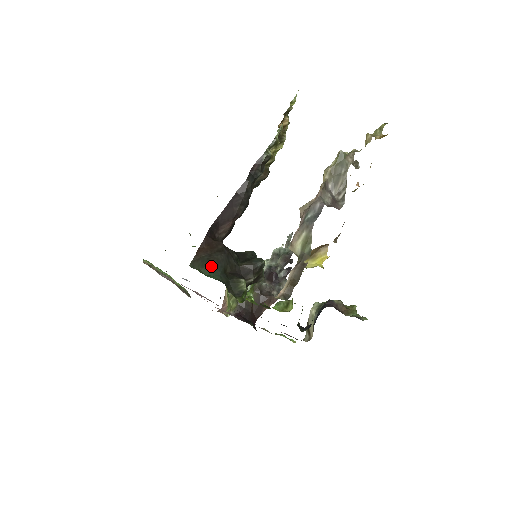
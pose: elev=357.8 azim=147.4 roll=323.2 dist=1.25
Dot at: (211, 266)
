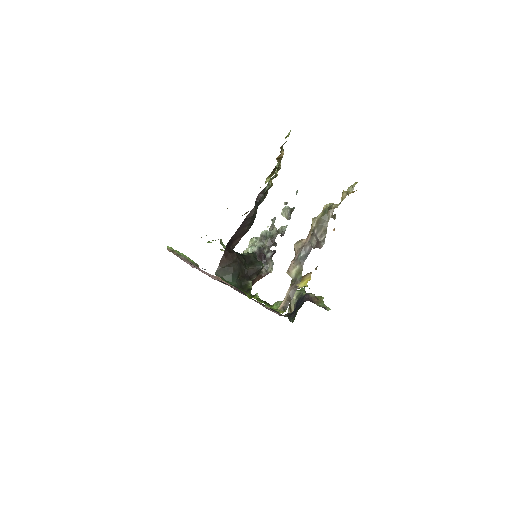
Dot at: (230, 275)
